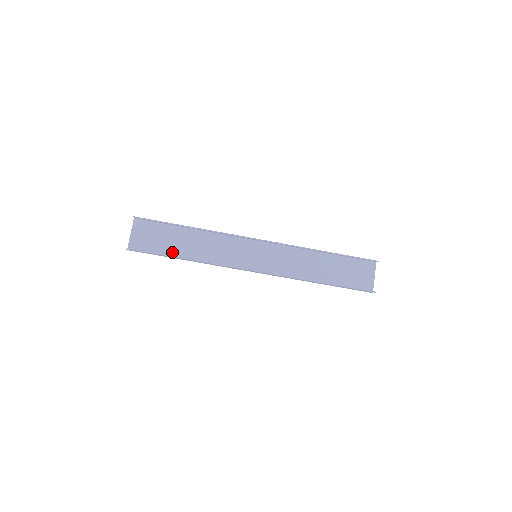
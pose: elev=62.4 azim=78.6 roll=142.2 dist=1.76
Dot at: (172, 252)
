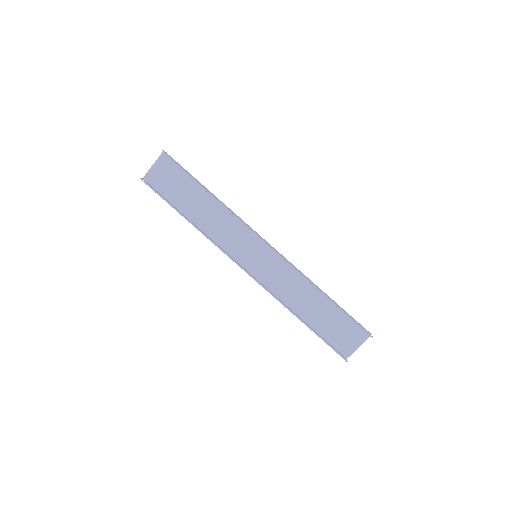
Dot at: (181, 204)
